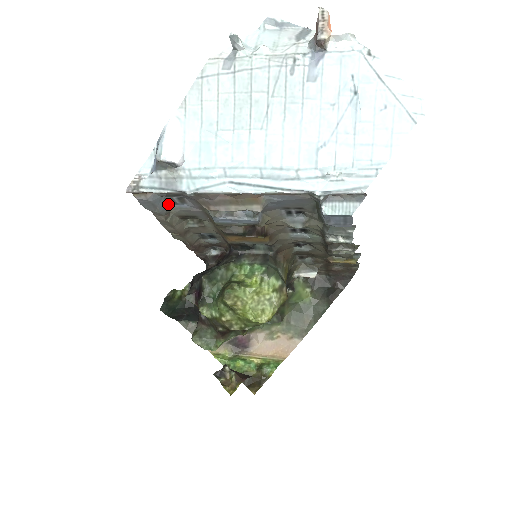
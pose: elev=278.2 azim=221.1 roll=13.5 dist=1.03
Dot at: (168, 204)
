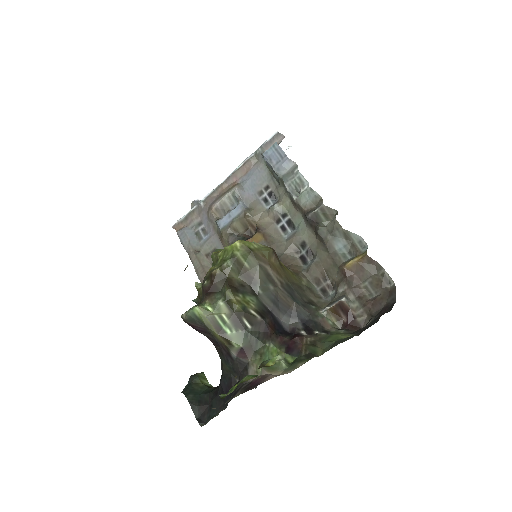
Dot at: (197, 240)
